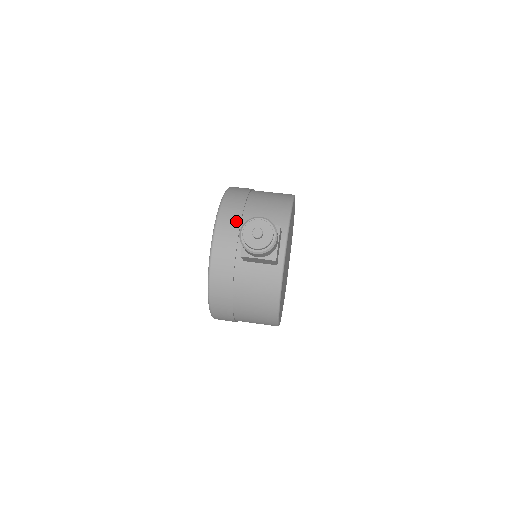
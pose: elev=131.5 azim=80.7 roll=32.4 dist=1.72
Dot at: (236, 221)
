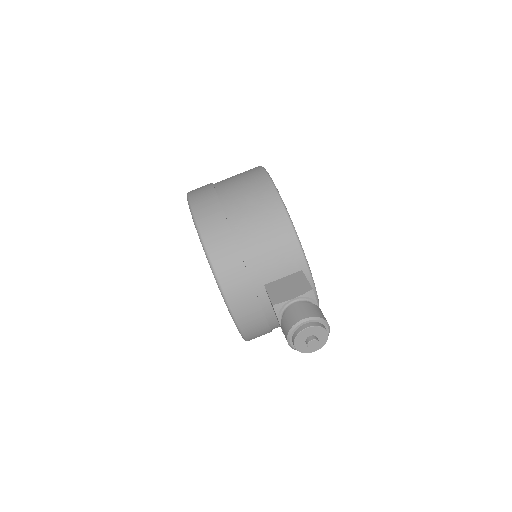
Dot at: (247, 286)
